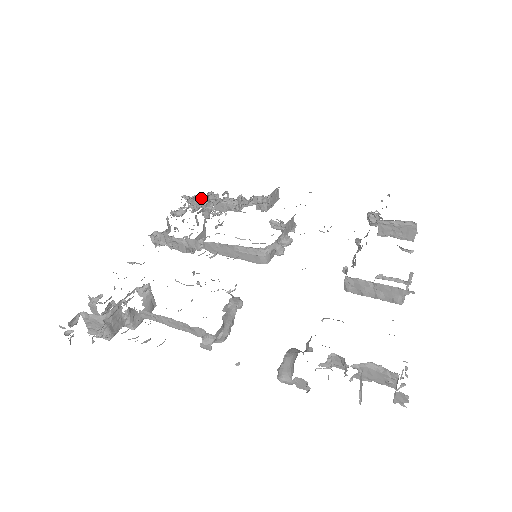
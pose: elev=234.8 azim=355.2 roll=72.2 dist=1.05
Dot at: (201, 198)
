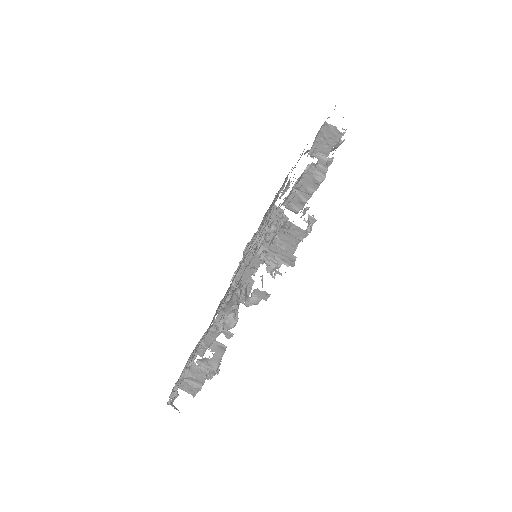
Dot at: occluded
